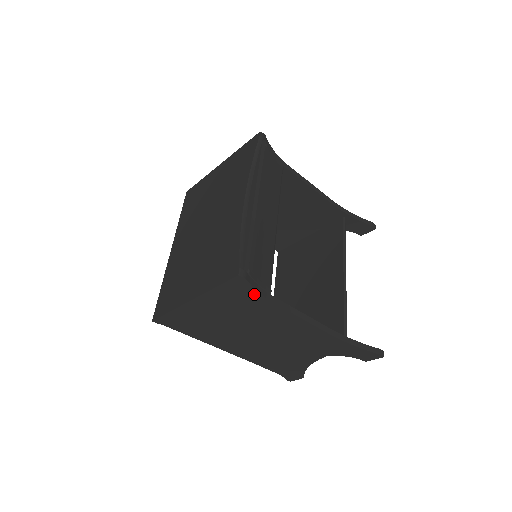
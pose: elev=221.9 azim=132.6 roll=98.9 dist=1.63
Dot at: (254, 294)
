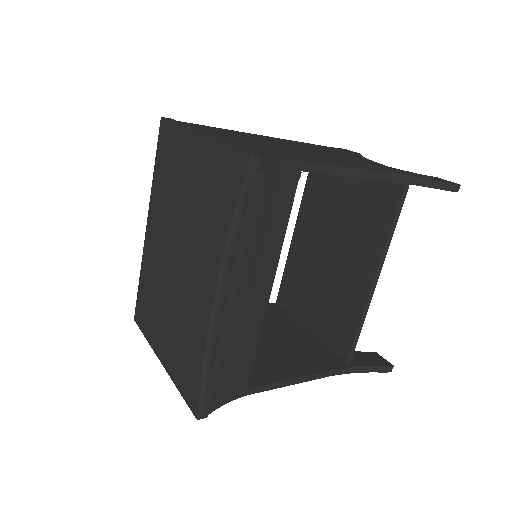
Dot at: occluded
